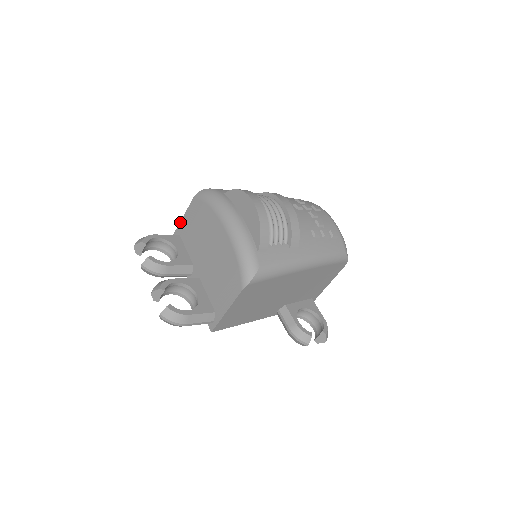
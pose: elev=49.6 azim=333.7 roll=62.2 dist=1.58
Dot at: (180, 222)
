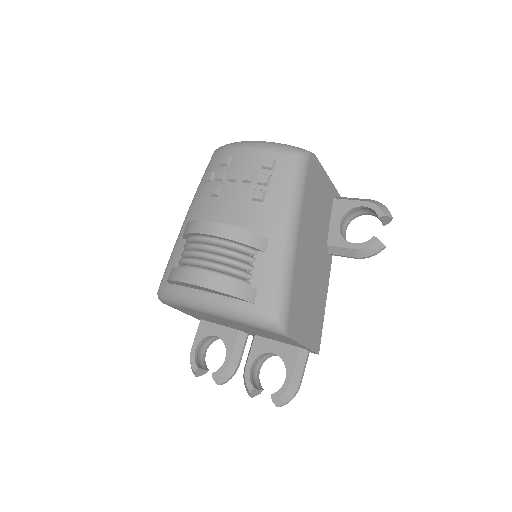
Dot at: occluded
